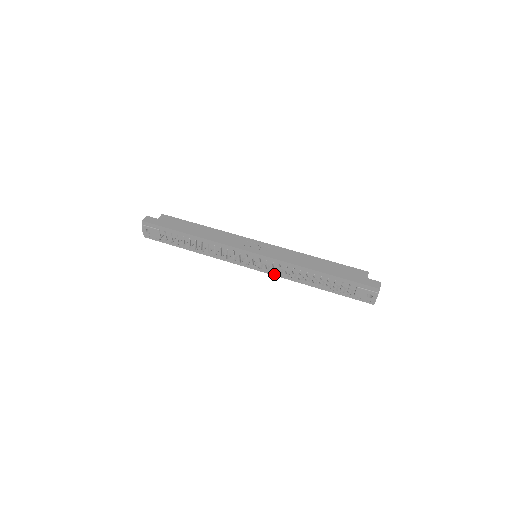
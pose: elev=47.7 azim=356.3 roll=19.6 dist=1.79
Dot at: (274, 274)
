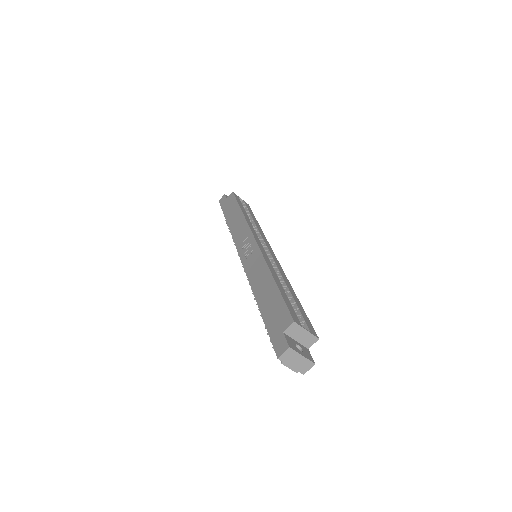
Dot at: occluded
